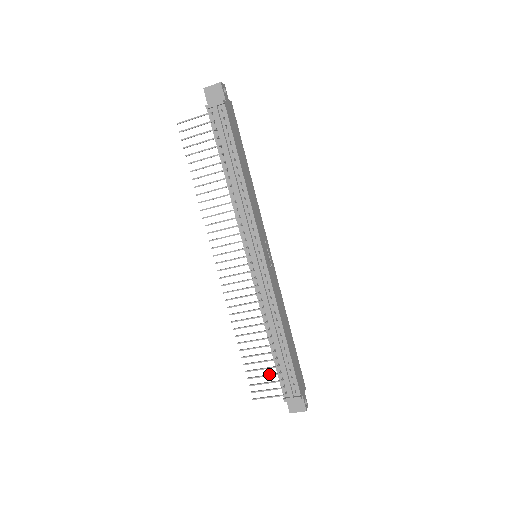
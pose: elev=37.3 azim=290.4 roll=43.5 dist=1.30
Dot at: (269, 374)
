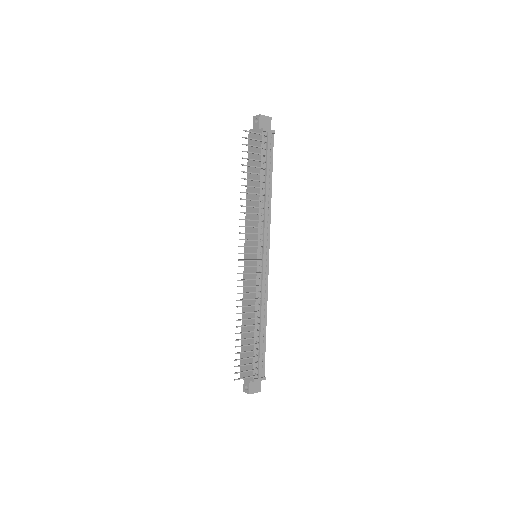
Dot at: occluded
